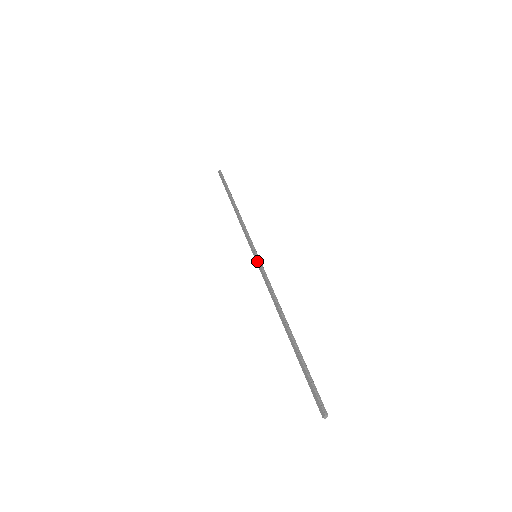
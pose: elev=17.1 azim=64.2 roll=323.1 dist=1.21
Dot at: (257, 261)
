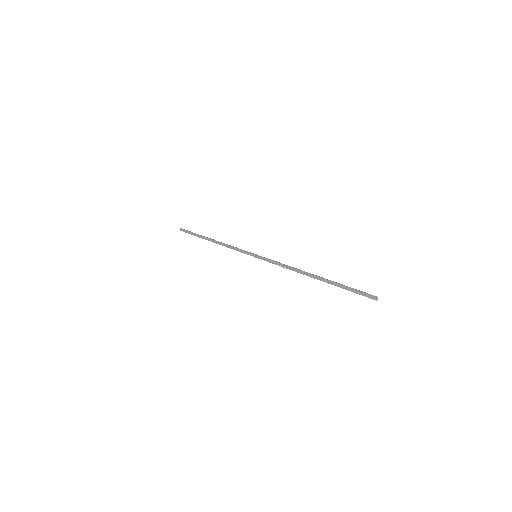
Dot at: (260, 257)
